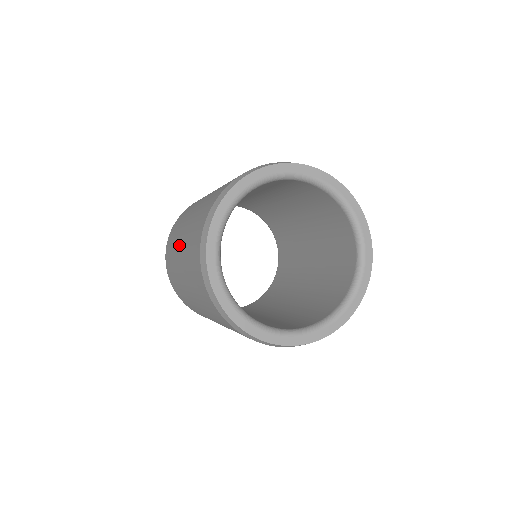
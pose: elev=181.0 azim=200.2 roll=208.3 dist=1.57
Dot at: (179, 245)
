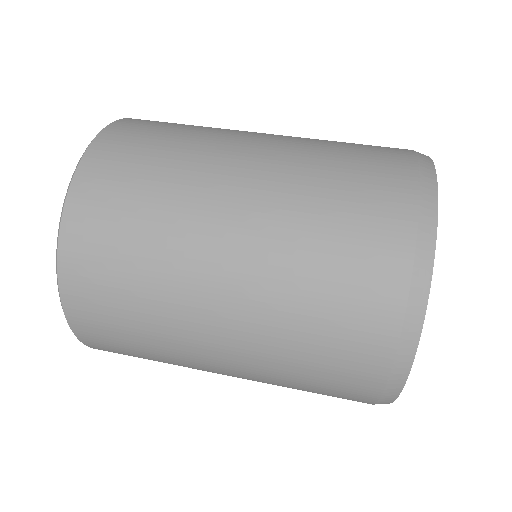
Dot at: occluded
